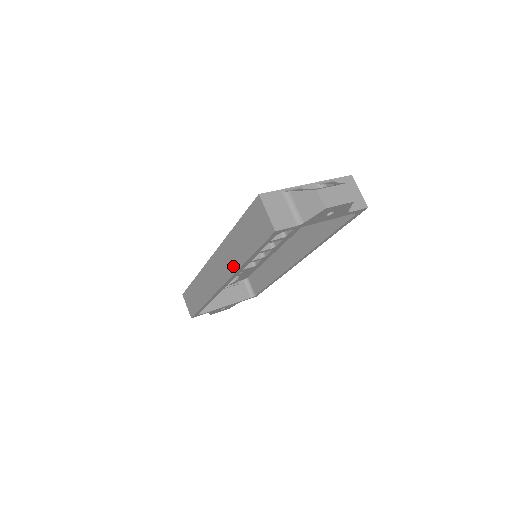
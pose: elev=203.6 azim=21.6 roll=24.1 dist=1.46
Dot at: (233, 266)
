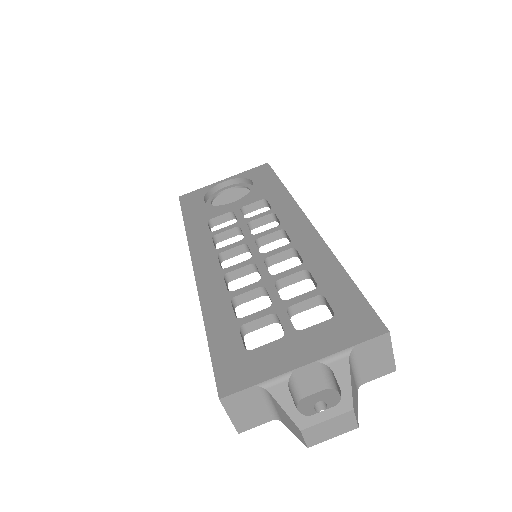
Dot at: occluded
